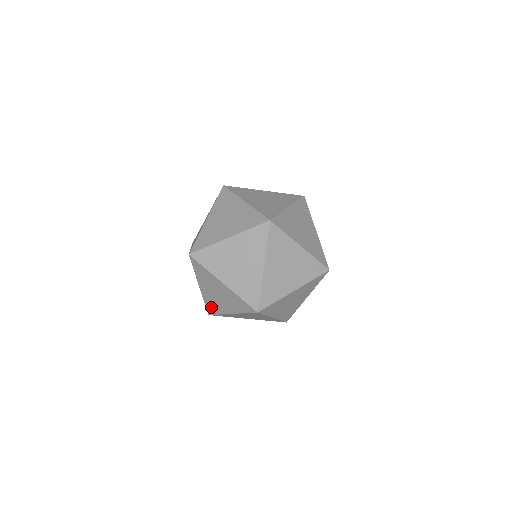
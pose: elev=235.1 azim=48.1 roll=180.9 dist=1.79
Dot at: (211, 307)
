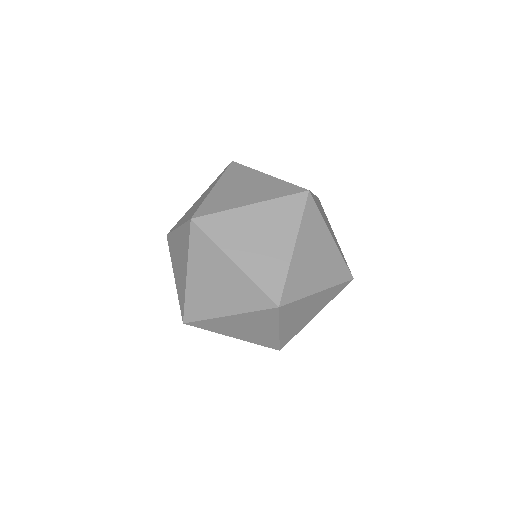
Dot at: (181, 299)
